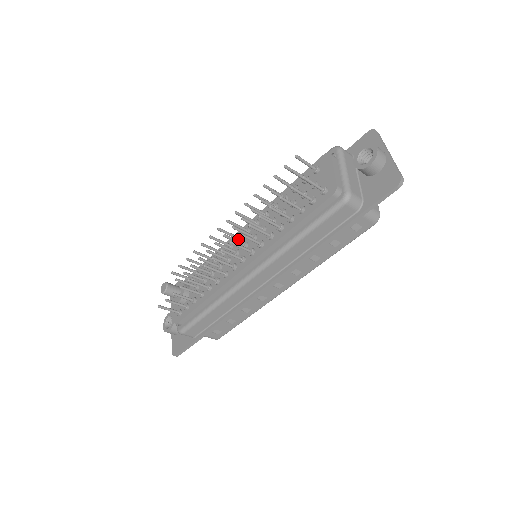
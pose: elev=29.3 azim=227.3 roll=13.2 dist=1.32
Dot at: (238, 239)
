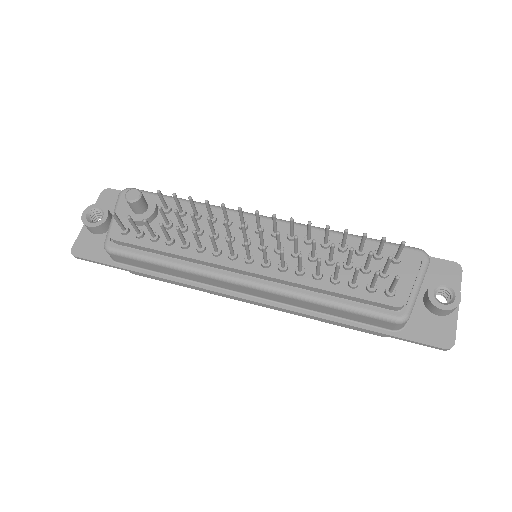
Dot at: occluded
